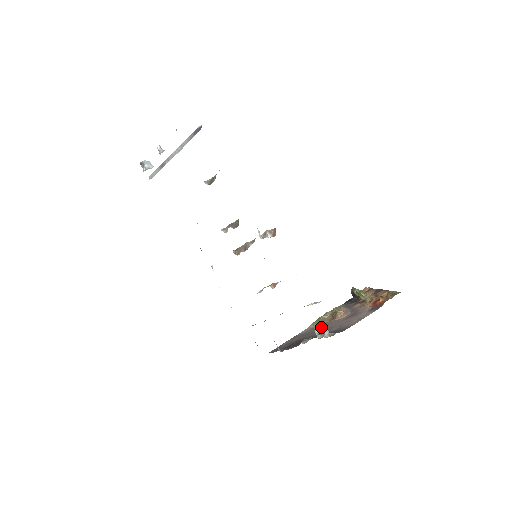
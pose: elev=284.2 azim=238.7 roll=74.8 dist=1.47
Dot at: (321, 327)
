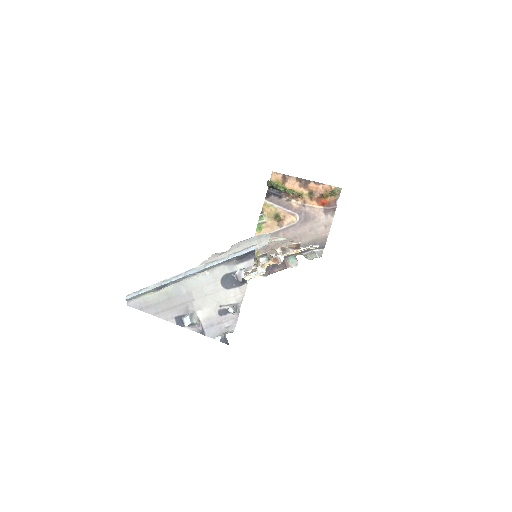
Dot at: (279, 237)
